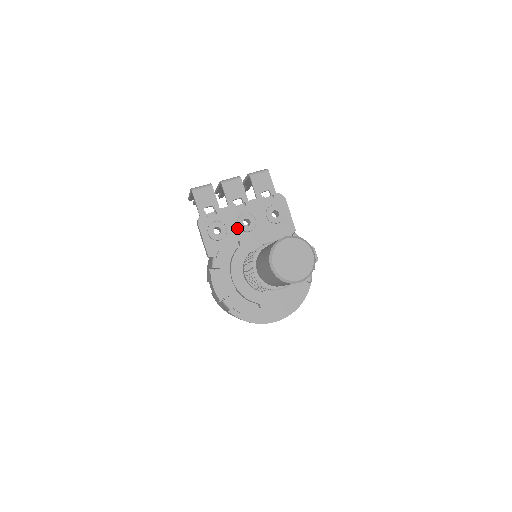
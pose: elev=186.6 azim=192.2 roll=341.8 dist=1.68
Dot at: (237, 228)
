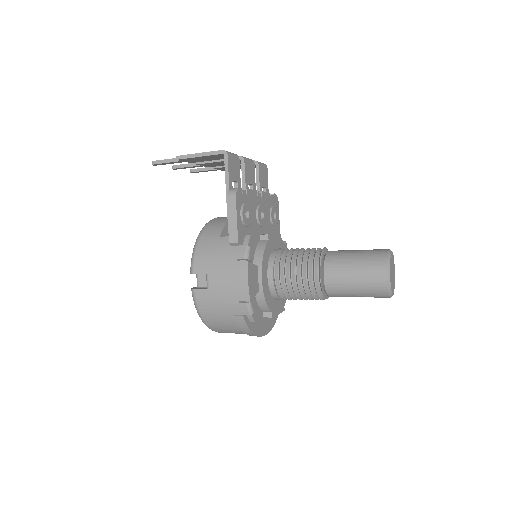
Dot at: (255, 218)
